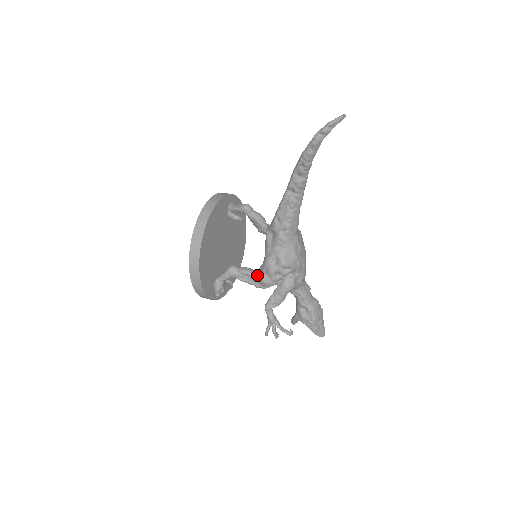
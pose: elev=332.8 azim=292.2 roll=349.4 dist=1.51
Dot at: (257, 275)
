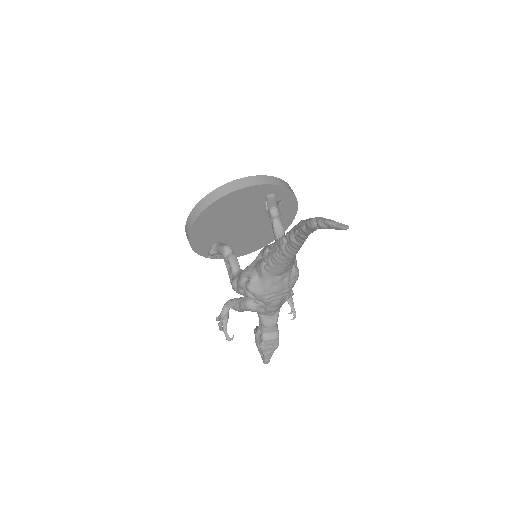
Dot at: (235, 273)
